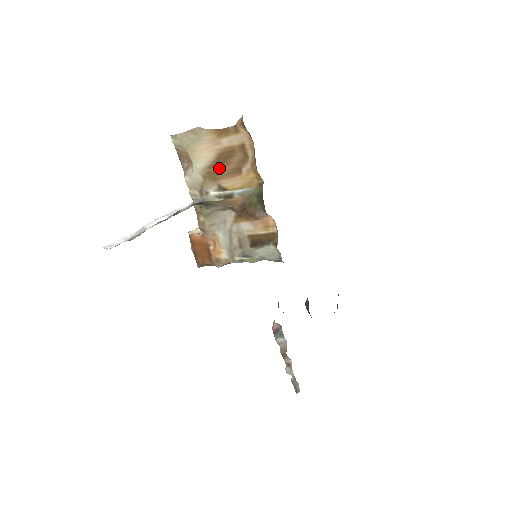
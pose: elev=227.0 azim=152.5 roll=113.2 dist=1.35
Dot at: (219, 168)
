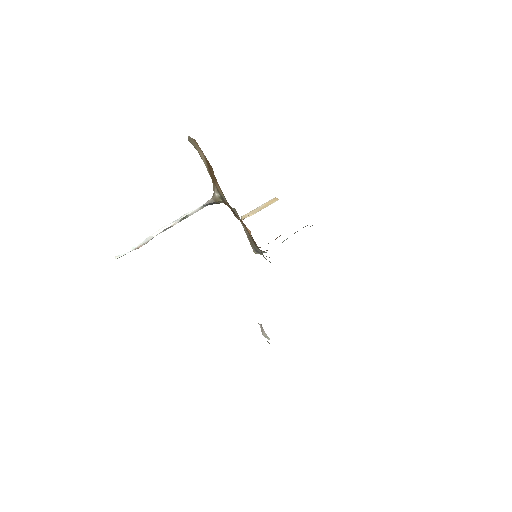
Dot at: (211, 173)
